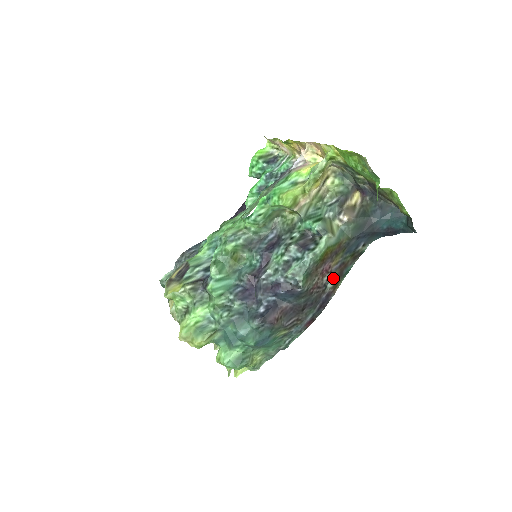
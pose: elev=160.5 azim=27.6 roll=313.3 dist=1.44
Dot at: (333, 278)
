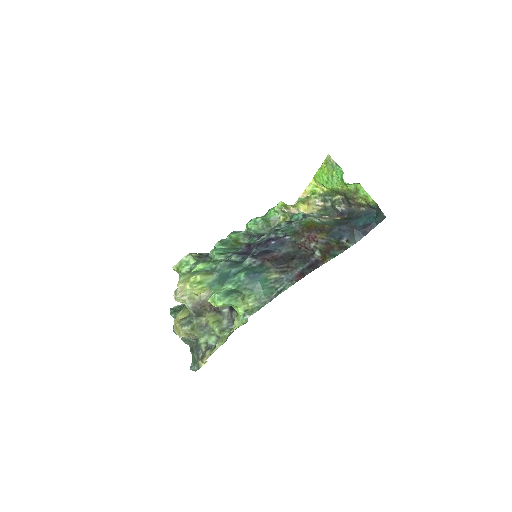
Dot at: (320, 249)
